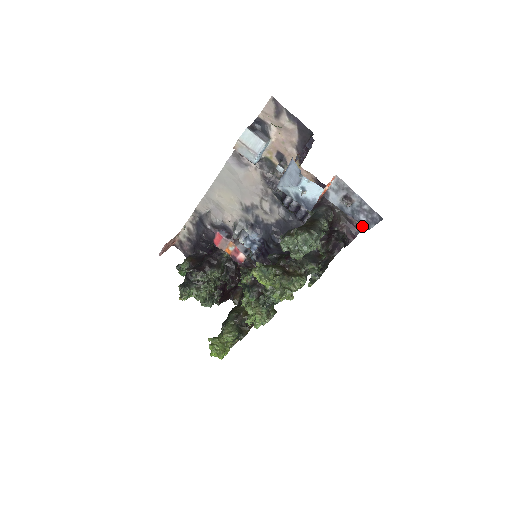
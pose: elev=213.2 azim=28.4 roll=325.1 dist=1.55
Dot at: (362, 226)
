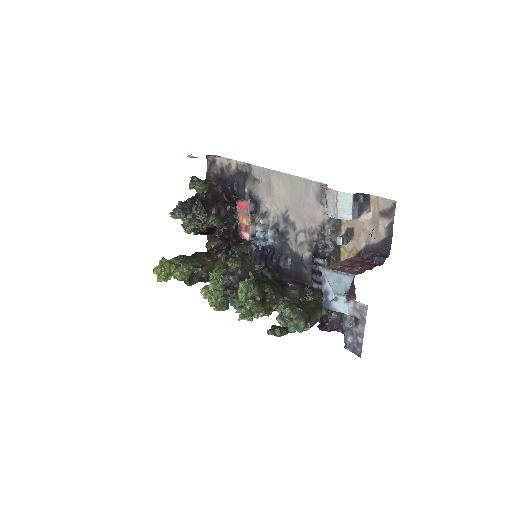
Dot at: occluded
